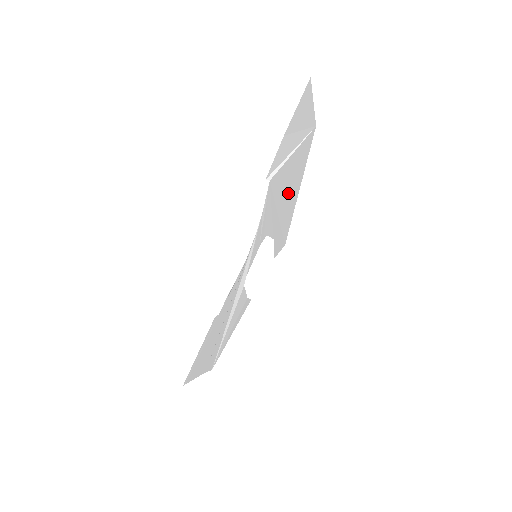
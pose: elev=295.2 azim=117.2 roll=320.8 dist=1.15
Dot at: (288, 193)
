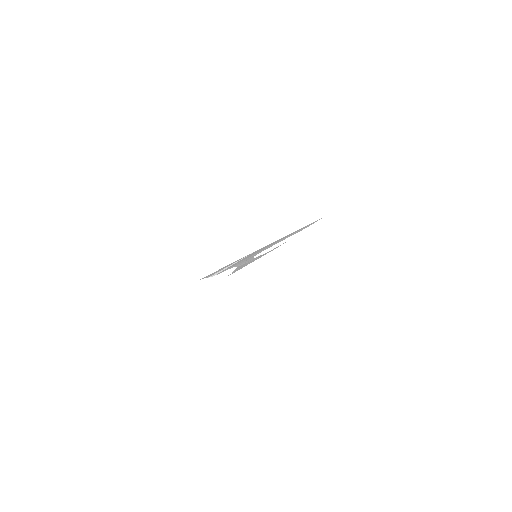
Dot at: (264, 248)
